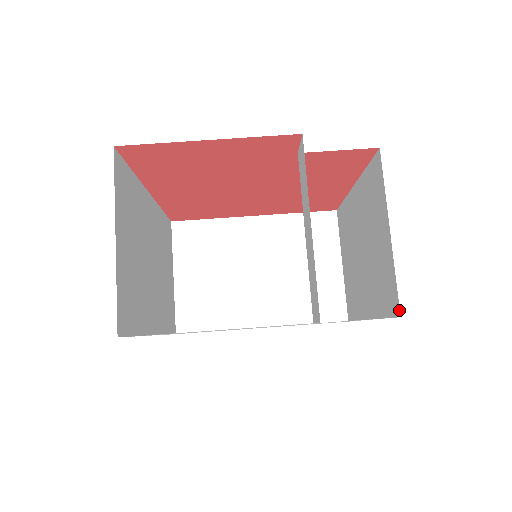
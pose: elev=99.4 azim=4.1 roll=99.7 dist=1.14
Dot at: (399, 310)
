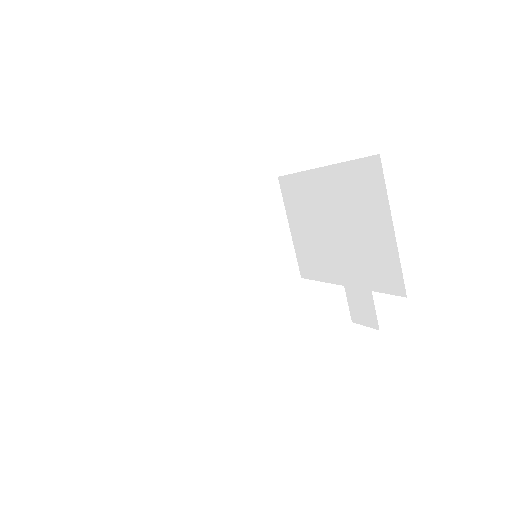
Dot at: (405, 292)
